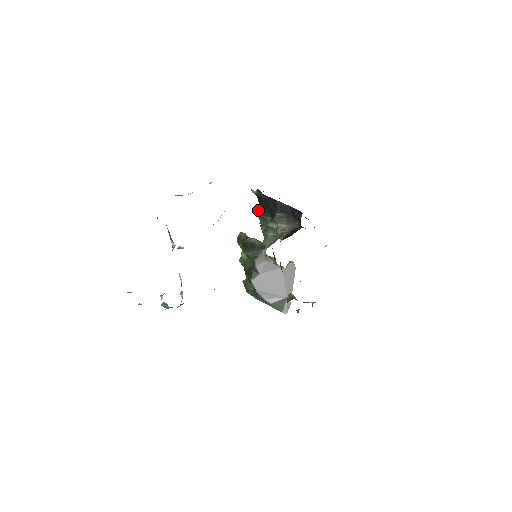
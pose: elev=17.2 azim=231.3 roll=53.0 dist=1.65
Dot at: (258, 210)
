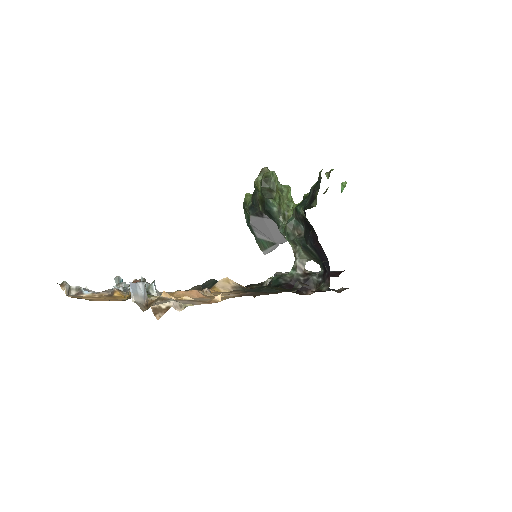
Dot at: (298, 209)
